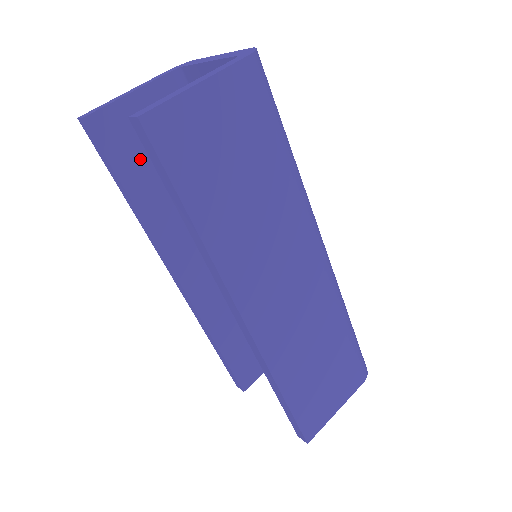
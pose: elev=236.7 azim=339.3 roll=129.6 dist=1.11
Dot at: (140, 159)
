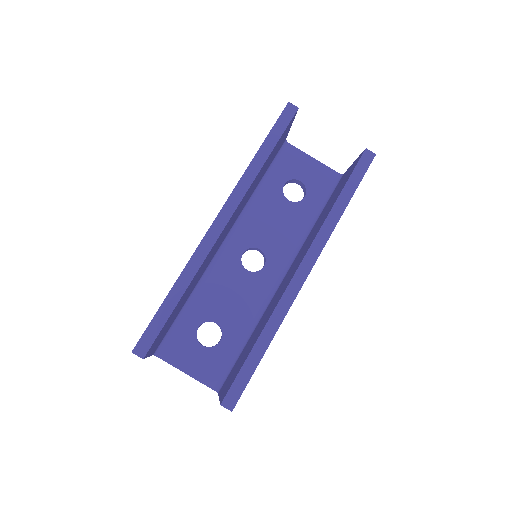
Dot at: (275, 149)
